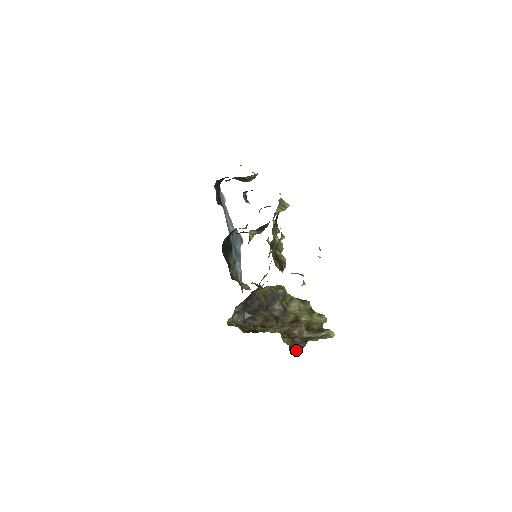
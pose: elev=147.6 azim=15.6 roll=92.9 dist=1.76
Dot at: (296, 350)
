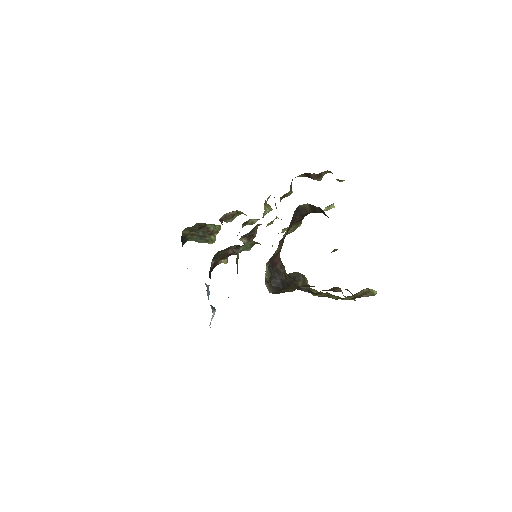
Dot at: occluded
